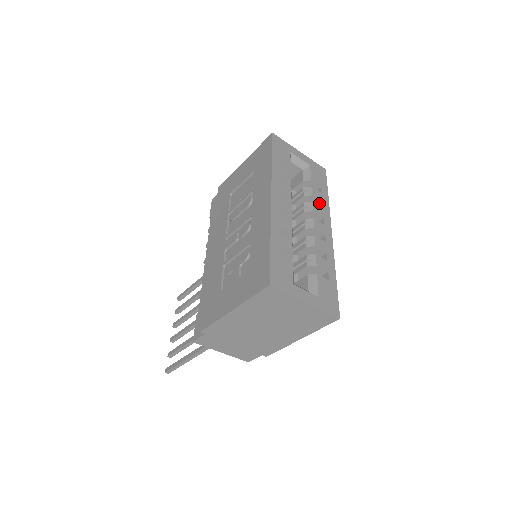
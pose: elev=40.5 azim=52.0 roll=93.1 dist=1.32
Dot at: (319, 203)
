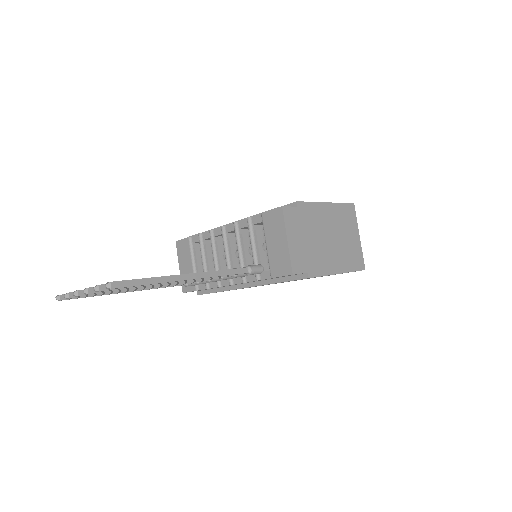
Dot at: occluded
